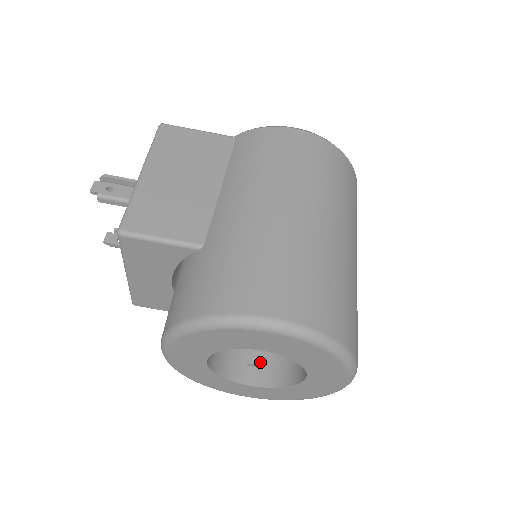
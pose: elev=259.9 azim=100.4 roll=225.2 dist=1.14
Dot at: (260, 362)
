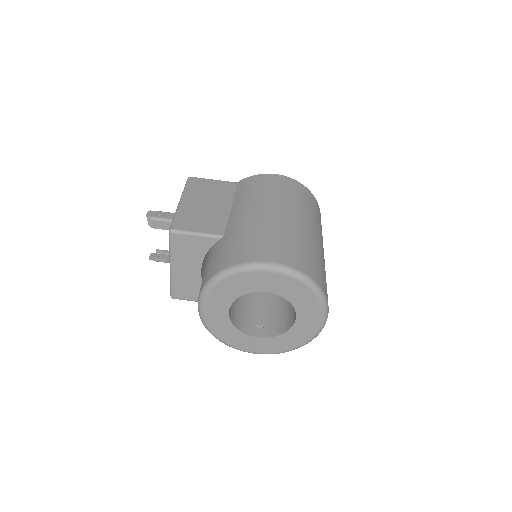
Dot at: (264, 324)
